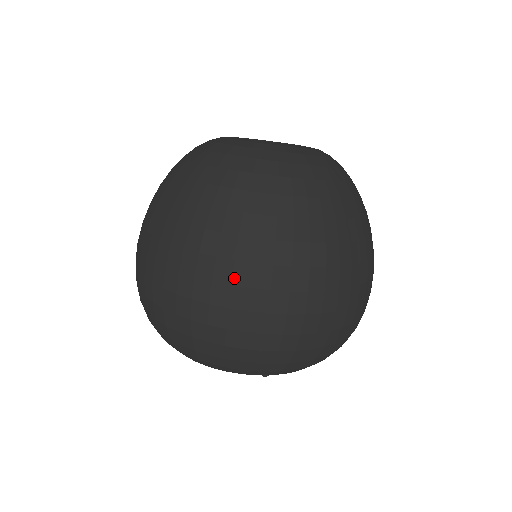
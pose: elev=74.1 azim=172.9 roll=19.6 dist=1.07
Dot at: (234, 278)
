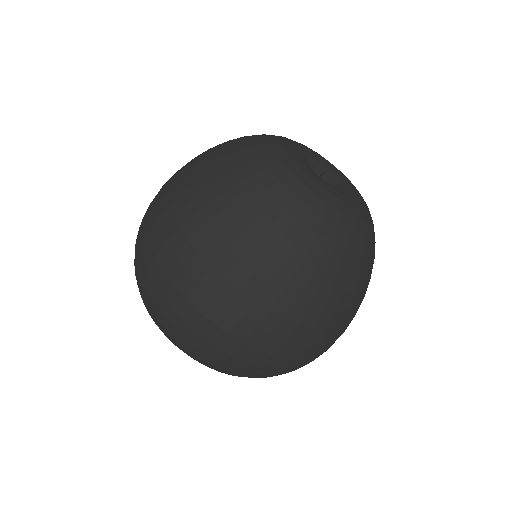
Dot at: (305, 339)
